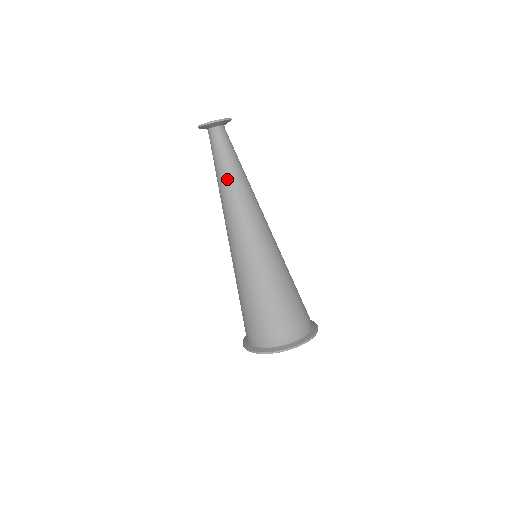
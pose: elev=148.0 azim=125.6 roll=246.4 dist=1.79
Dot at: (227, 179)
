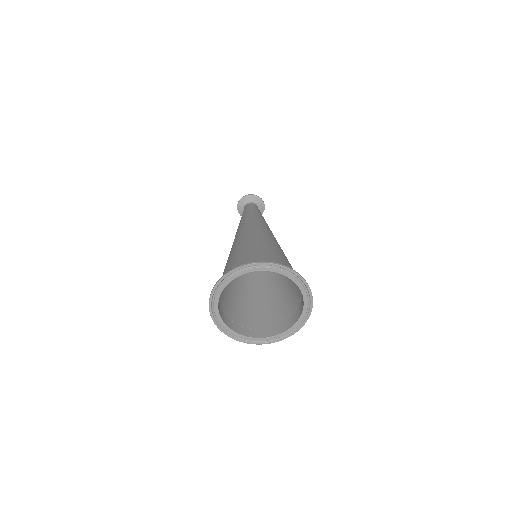
Dot at: (243, 216)
